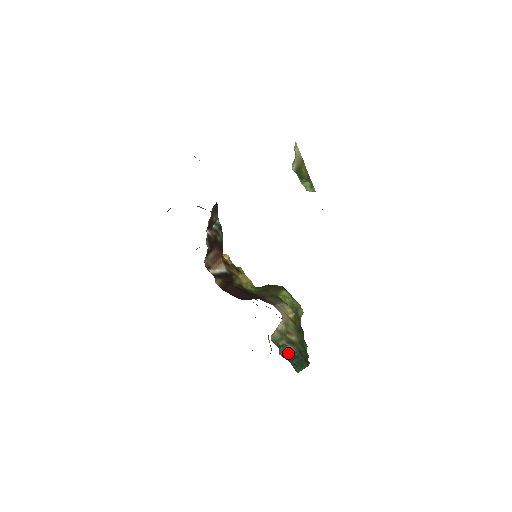
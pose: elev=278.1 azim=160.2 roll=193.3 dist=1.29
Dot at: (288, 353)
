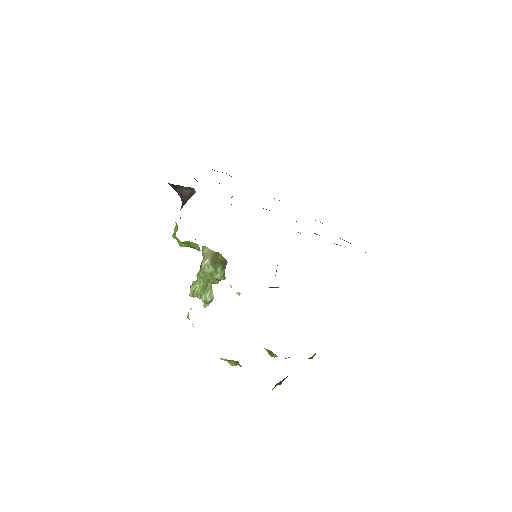
Dot at: occluded
